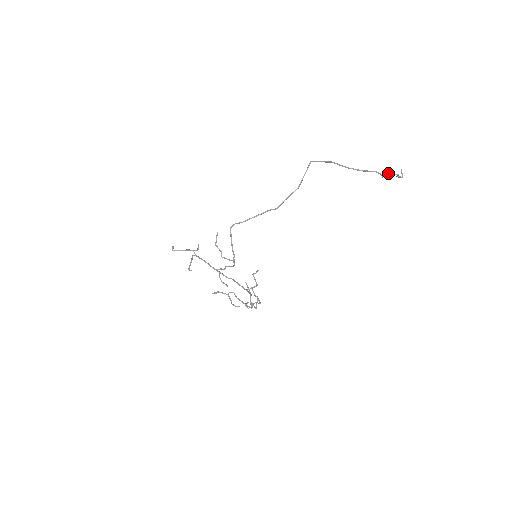
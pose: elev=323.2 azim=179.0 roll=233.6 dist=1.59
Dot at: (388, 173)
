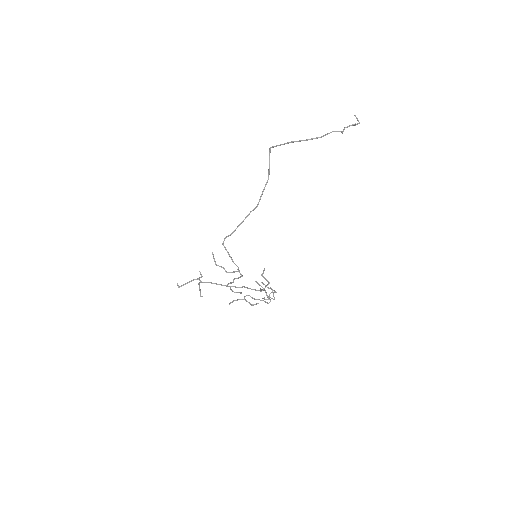
Dot at: (346, 127)
